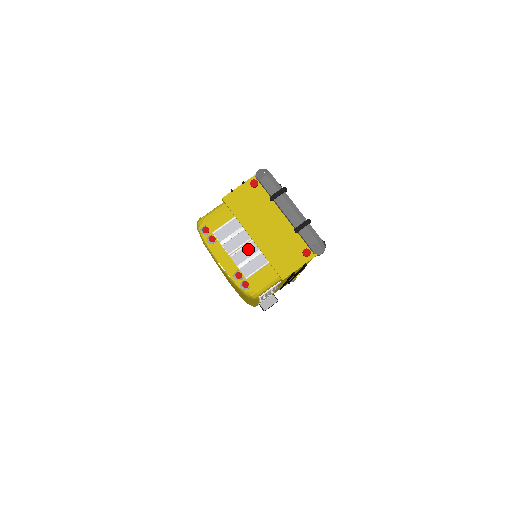
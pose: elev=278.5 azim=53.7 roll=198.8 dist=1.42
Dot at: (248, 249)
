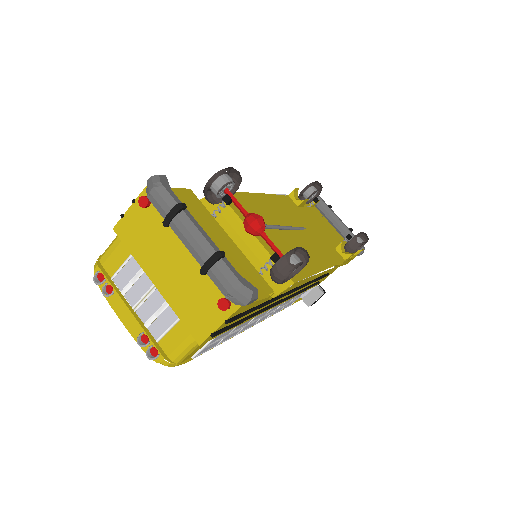
Dot at: (153, 299)
